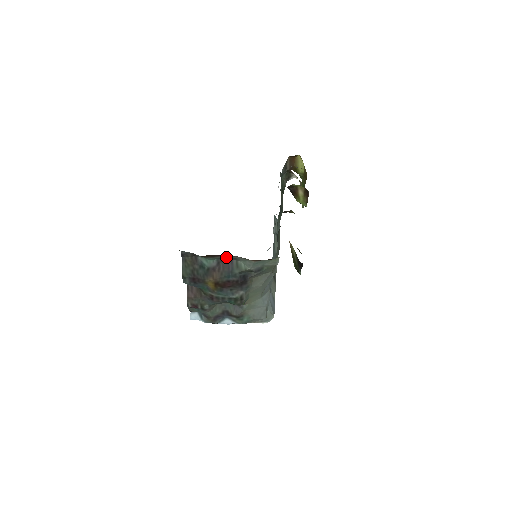
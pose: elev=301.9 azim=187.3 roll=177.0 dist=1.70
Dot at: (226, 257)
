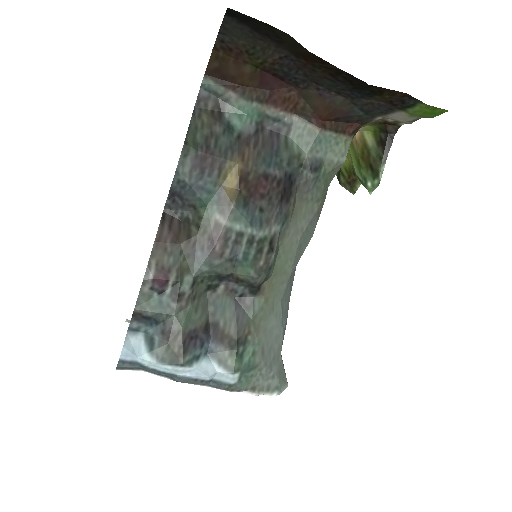
Dot at: (274, 118)
